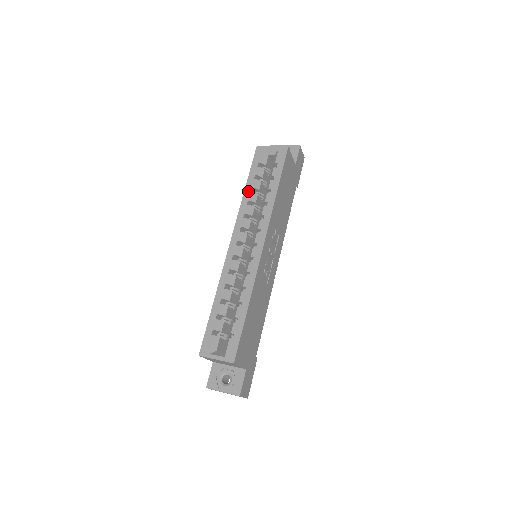
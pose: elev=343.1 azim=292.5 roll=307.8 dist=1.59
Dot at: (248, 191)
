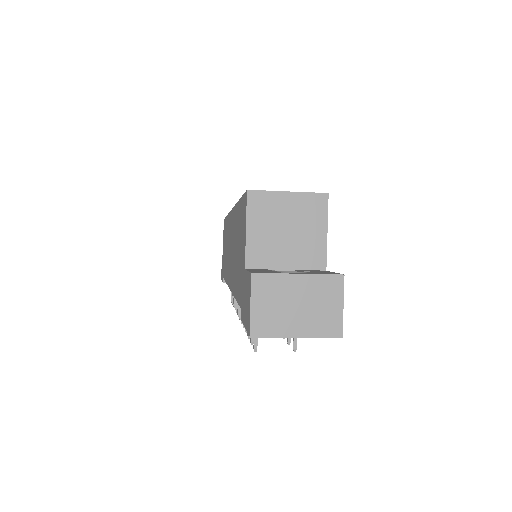
Dot at: occluded
